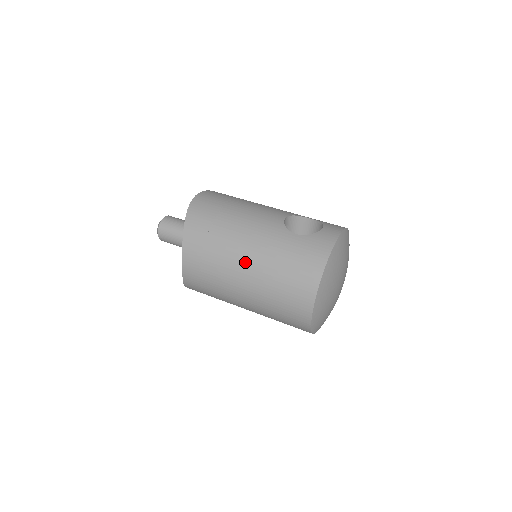
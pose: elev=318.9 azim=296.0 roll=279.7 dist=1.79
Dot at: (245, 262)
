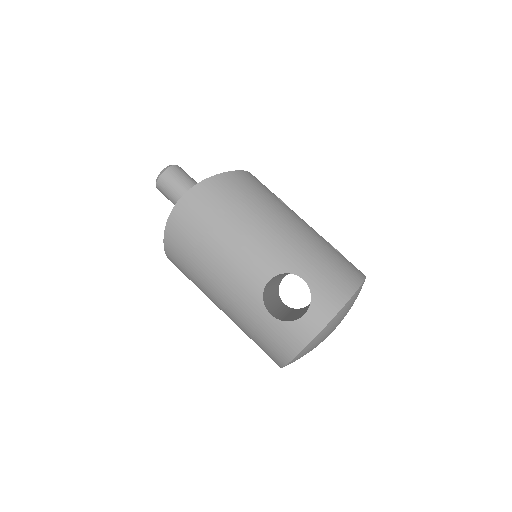
Dot at: (221, 308)
